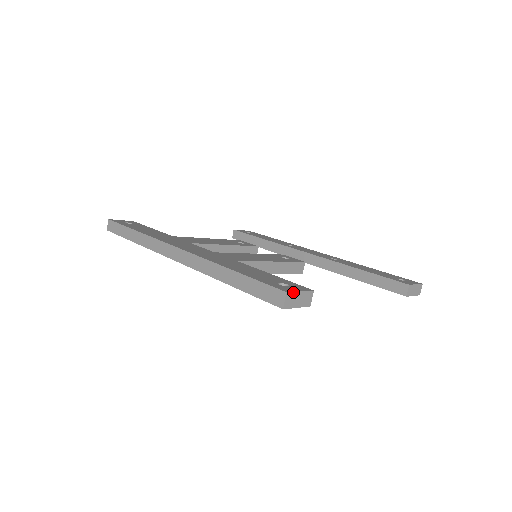
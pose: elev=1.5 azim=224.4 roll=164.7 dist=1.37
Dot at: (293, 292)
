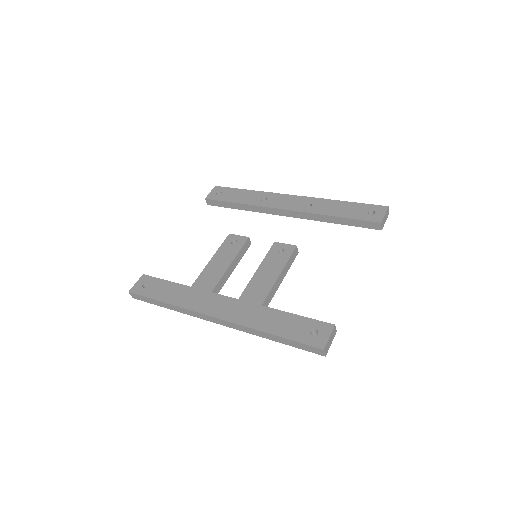
Dot at: (326, 344)
